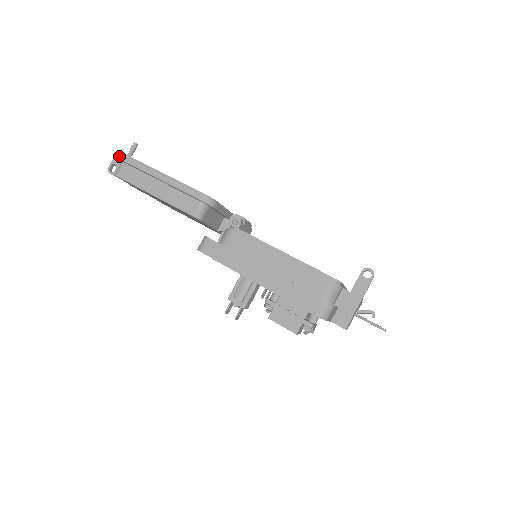
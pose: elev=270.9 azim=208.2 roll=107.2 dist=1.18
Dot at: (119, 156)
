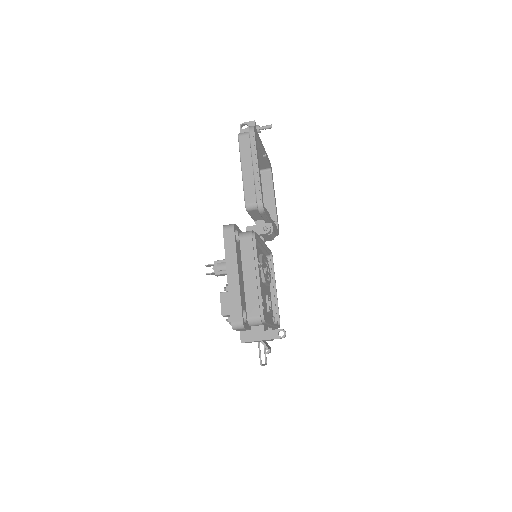
Dot at: (251, 128)
